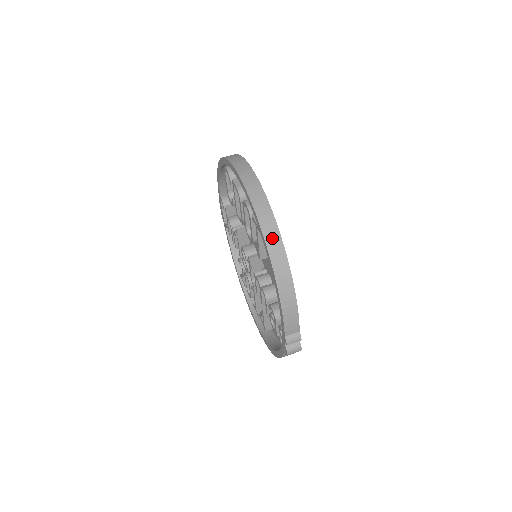
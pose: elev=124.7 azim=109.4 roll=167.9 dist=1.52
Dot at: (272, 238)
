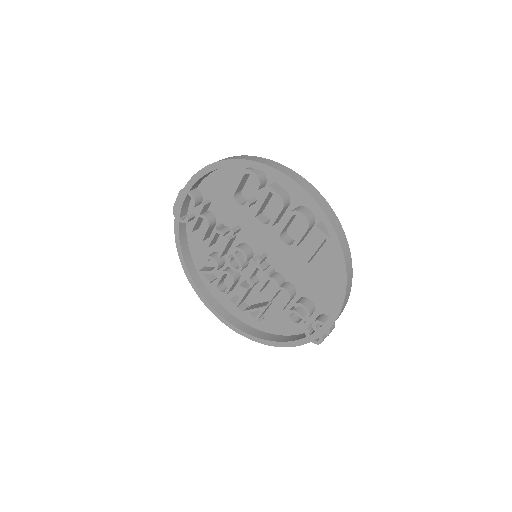
Dot at: (346, 248)
